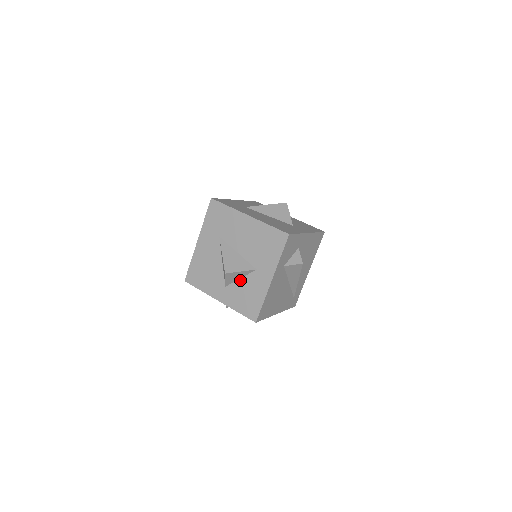
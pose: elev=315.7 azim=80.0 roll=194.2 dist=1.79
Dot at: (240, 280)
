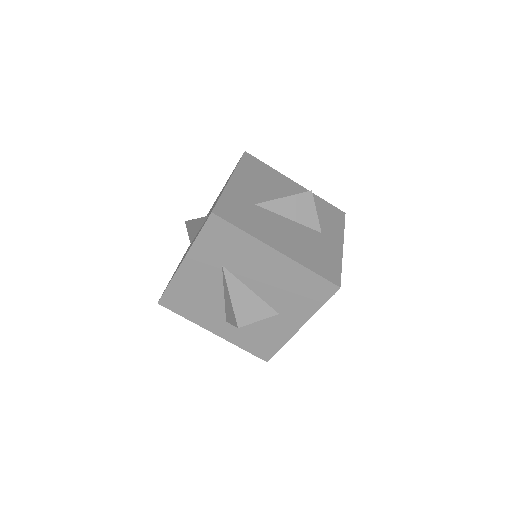
Dot at: occluded
